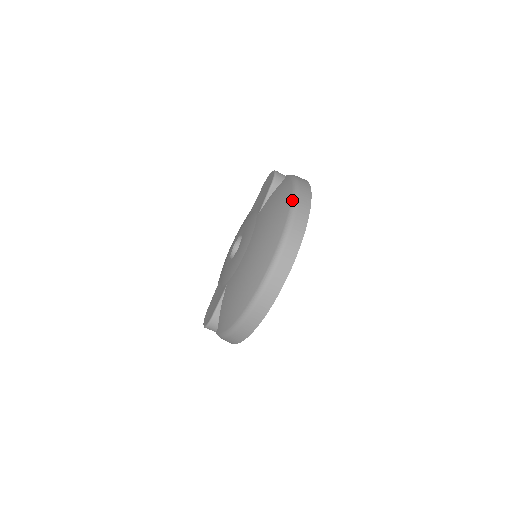
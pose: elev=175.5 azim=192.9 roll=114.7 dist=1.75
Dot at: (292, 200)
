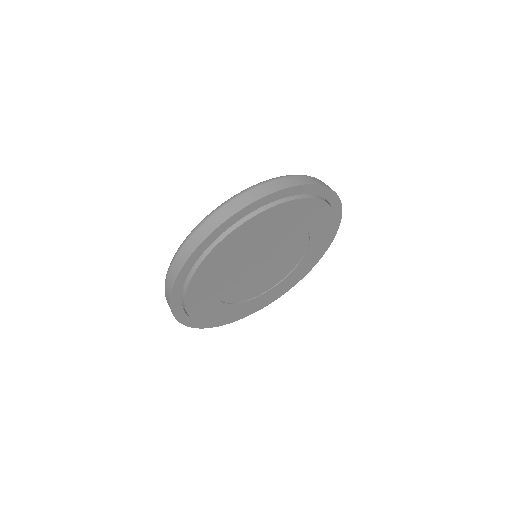
Dot at: (289, 175)
